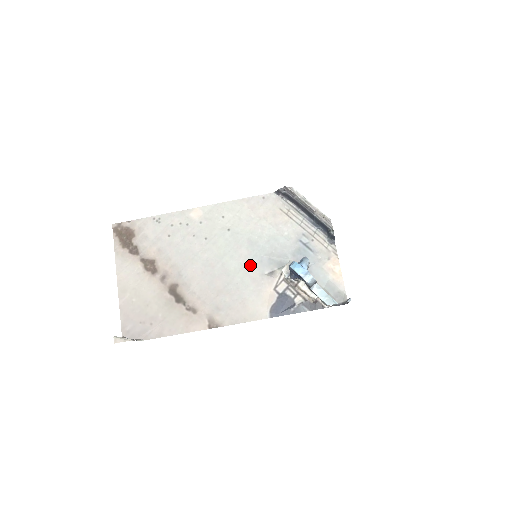
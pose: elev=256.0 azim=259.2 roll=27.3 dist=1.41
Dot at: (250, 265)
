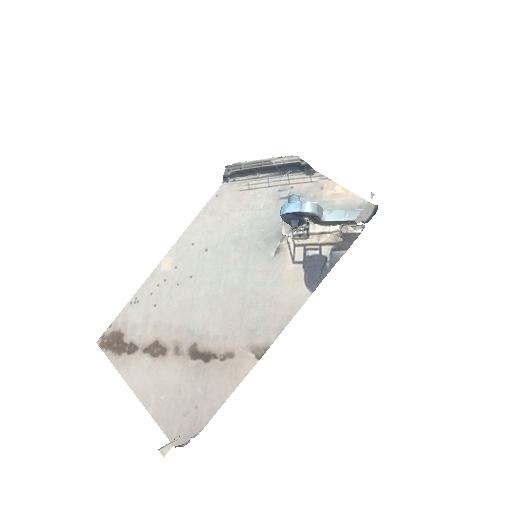
Dot at: (251, 262)
